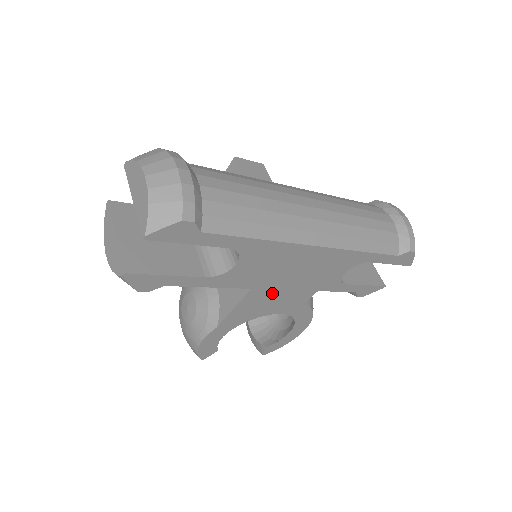
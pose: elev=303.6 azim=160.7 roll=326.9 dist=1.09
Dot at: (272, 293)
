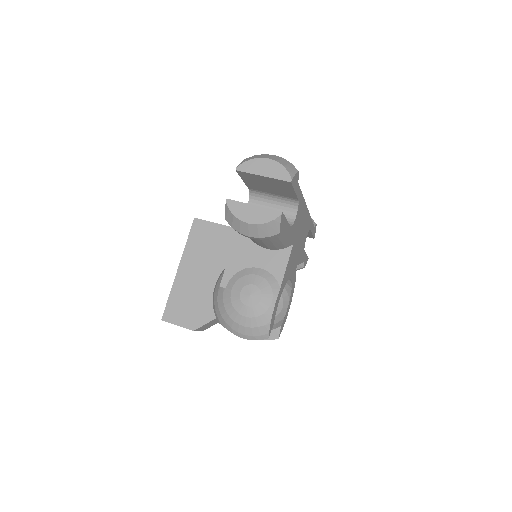
Dot at: (294, 252)
